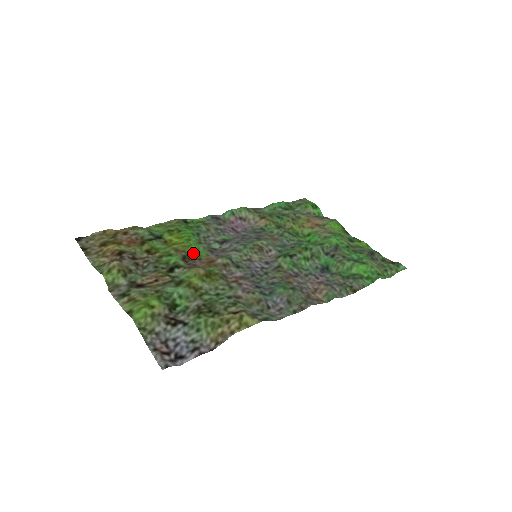
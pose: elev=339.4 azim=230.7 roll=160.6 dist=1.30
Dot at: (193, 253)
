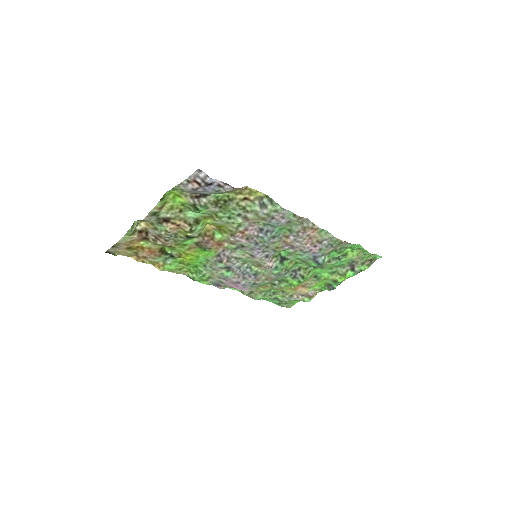
Dot at: (203, 251)
